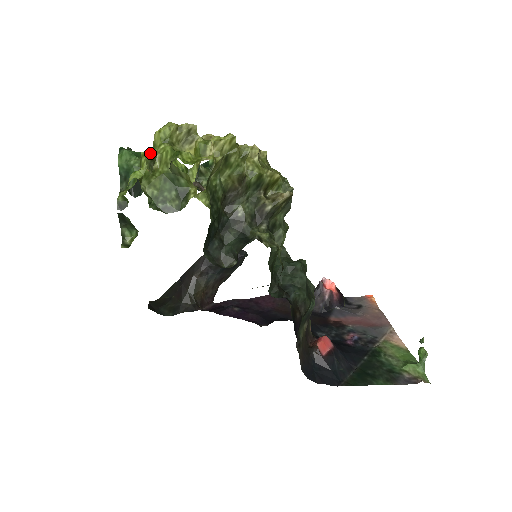
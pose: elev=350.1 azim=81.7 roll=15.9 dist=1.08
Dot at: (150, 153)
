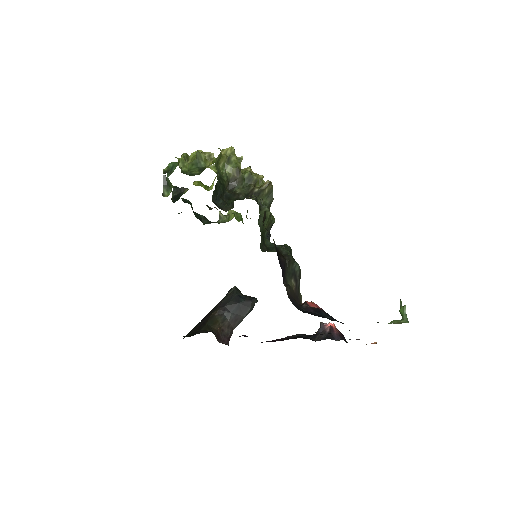
Dot at: (186, 154)
